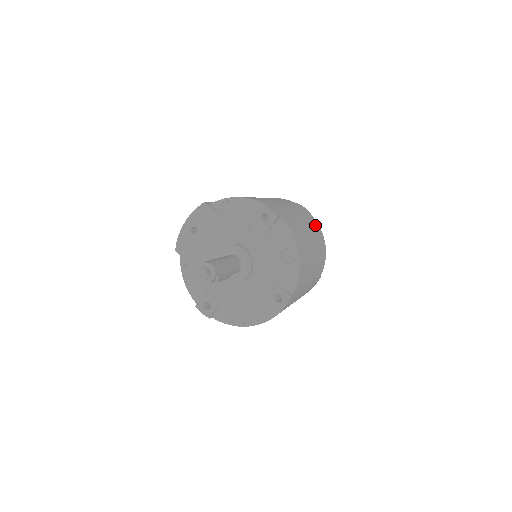
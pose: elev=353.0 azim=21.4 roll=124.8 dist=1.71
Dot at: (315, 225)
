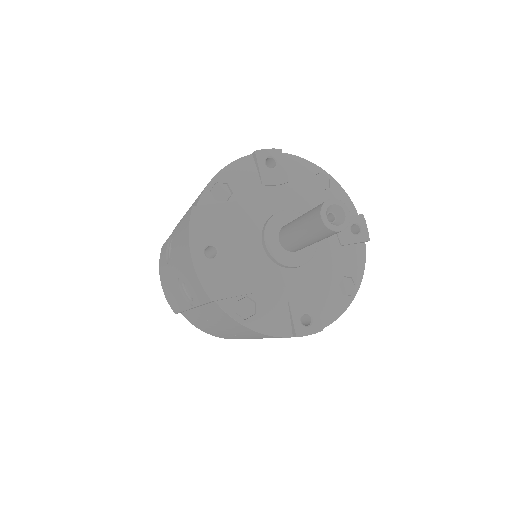
Dot at: occluded
